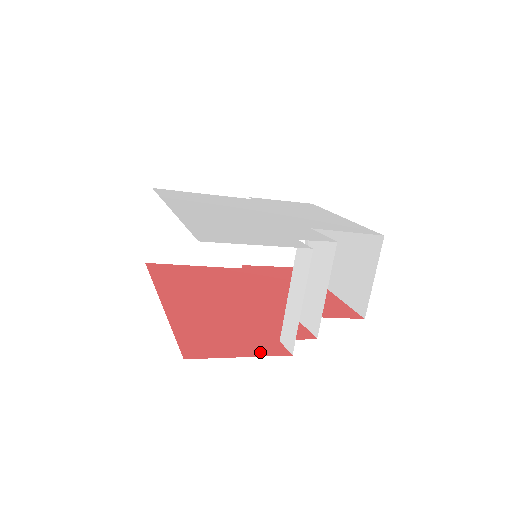
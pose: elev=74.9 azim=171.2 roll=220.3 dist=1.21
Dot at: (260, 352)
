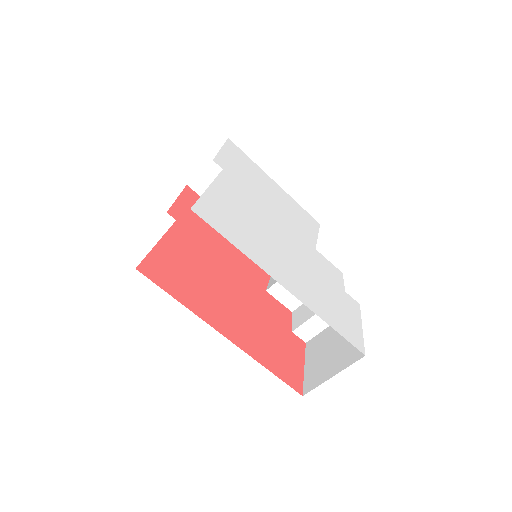
Dot at: (301, 354)
